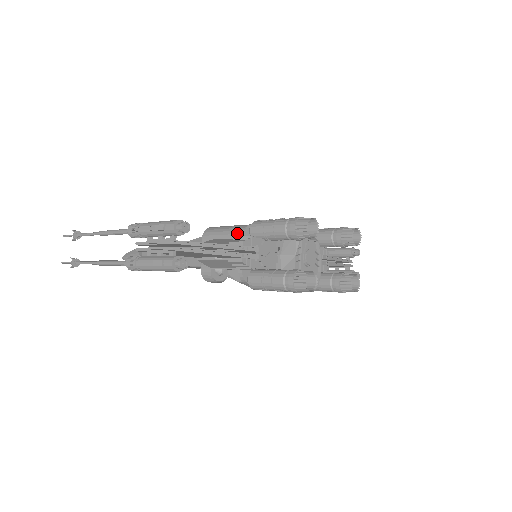
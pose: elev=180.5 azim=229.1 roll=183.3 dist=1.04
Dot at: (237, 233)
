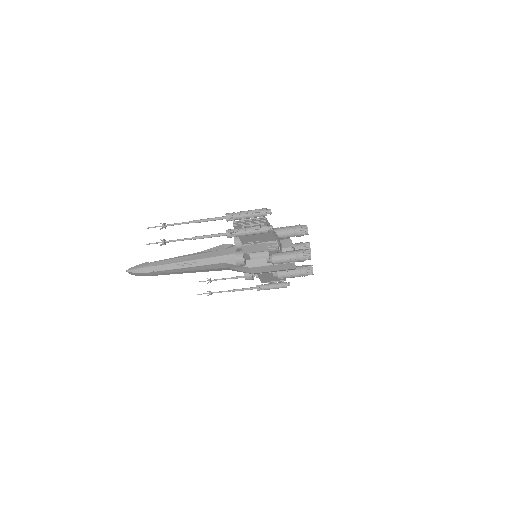
Dot at: occluded
